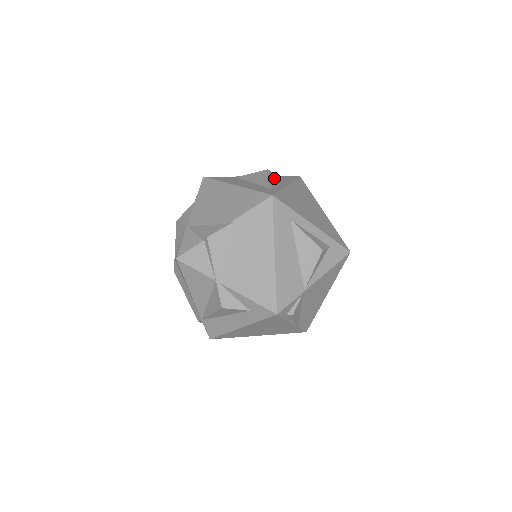
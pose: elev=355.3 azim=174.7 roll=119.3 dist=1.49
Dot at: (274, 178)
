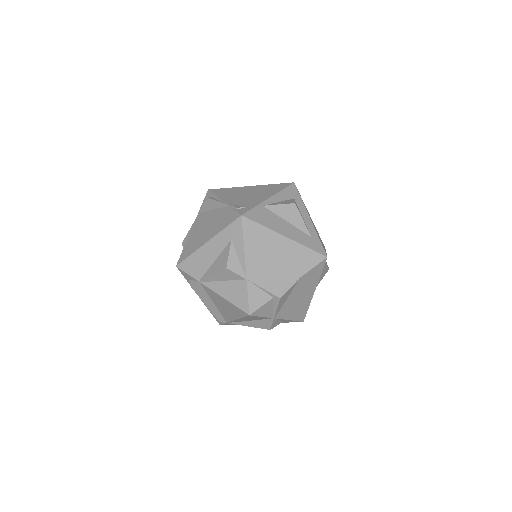
Dot at: (299, 211)
